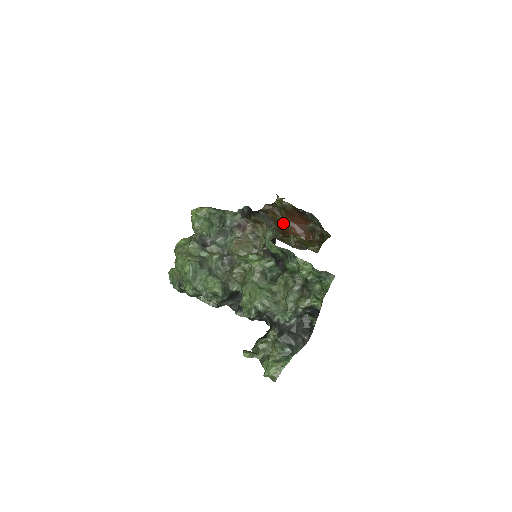
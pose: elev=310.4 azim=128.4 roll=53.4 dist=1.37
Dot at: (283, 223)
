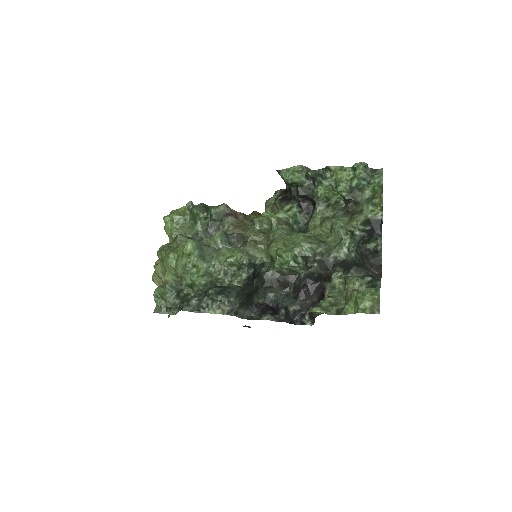
Dot at: occluded
